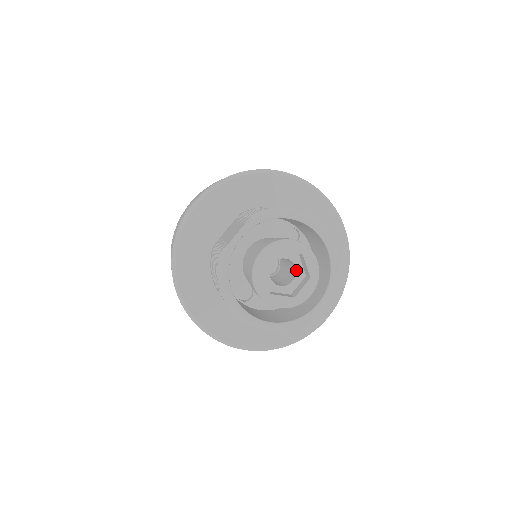
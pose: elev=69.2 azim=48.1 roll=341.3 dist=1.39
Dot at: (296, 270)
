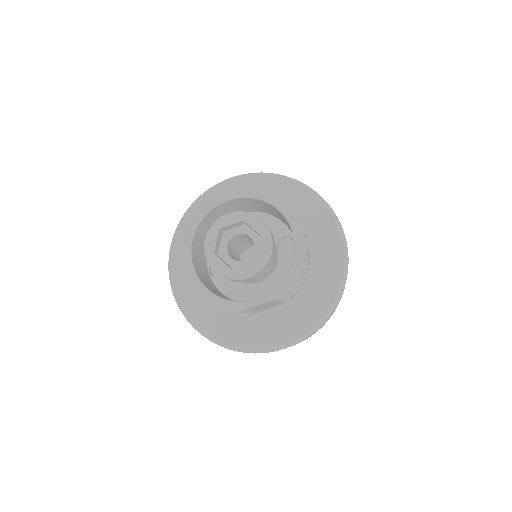
Dot at: (253, 253)
